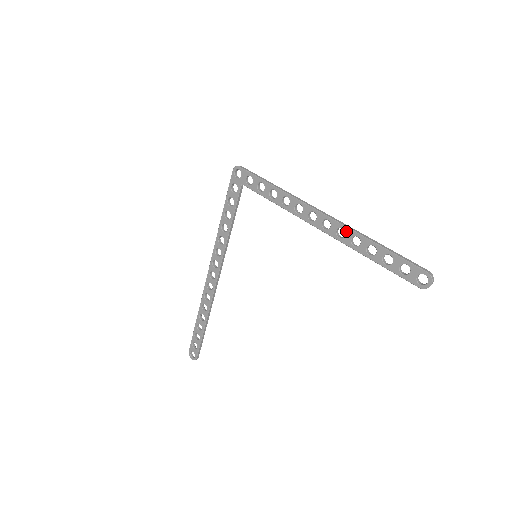
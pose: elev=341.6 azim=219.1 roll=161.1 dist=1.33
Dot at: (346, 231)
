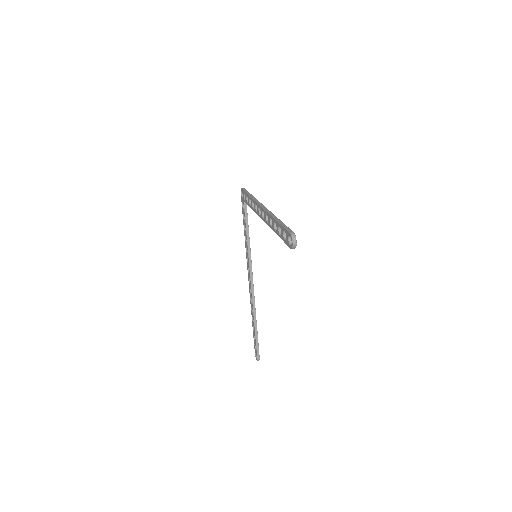
Dot at: occluded
